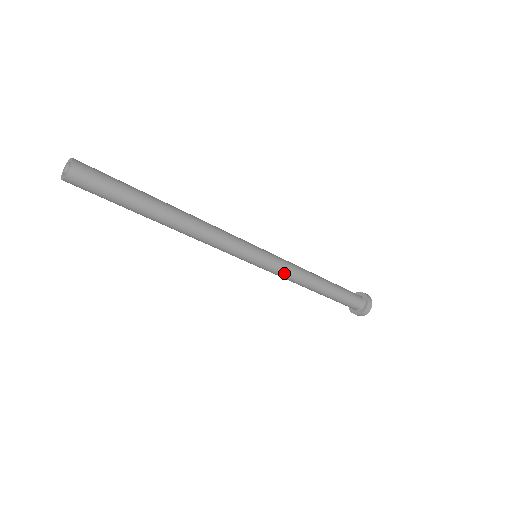
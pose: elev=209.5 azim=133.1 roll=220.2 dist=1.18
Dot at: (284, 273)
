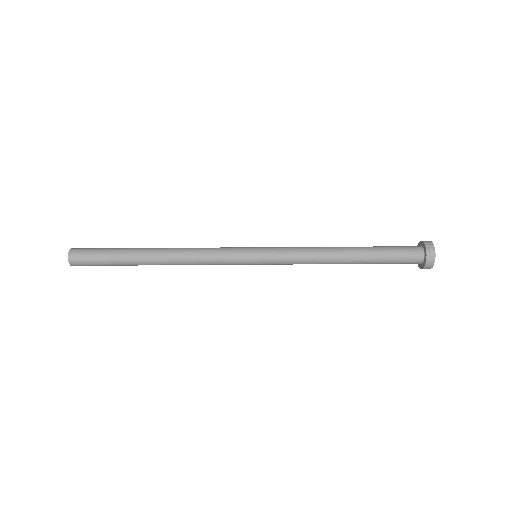
Dot at: (291, 249)
